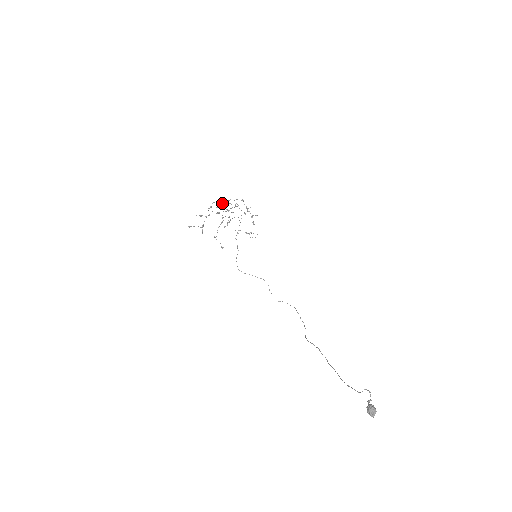
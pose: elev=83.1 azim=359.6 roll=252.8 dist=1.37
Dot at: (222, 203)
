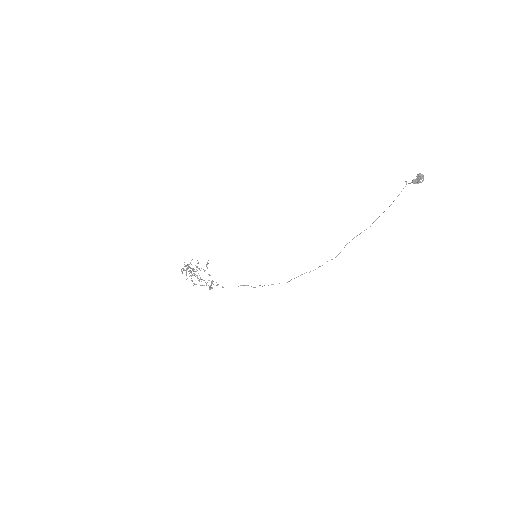
Dot at: (186, 265)
